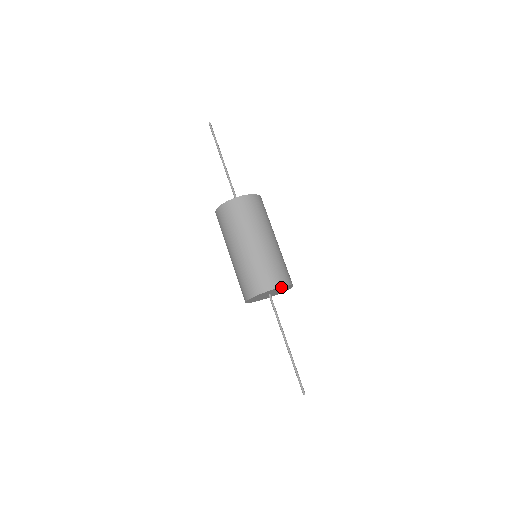
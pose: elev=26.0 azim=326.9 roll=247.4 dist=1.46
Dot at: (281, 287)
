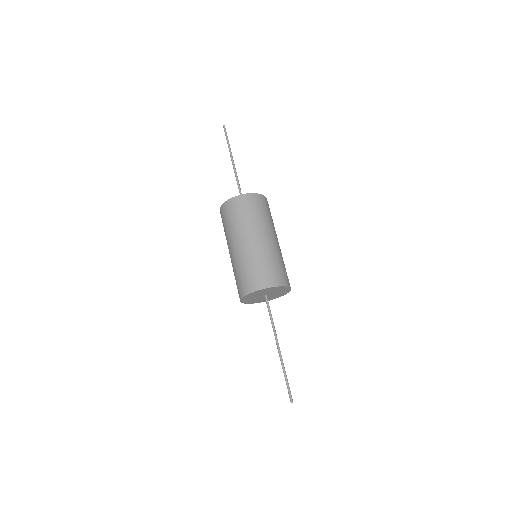
Dot at: (284, 287)
